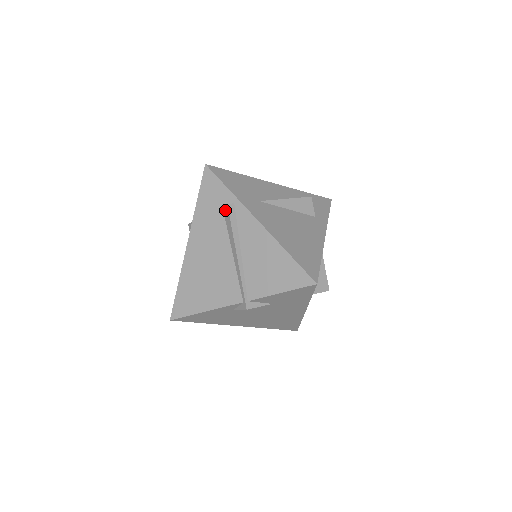
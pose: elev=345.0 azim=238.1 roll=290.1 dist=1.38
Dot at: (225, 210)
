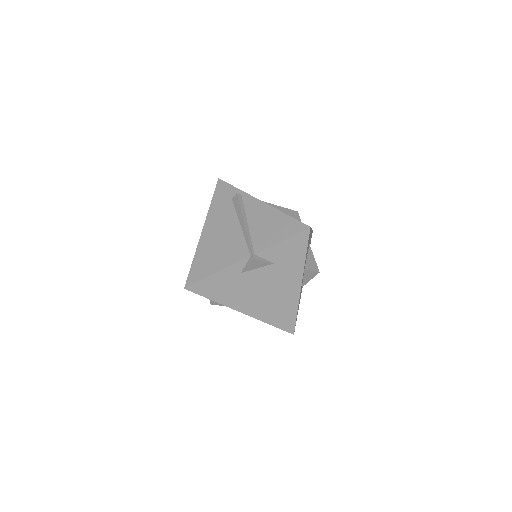
Dot at: (234, 199)
